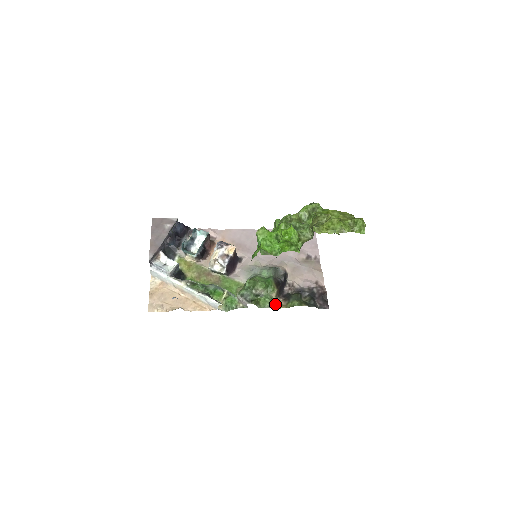
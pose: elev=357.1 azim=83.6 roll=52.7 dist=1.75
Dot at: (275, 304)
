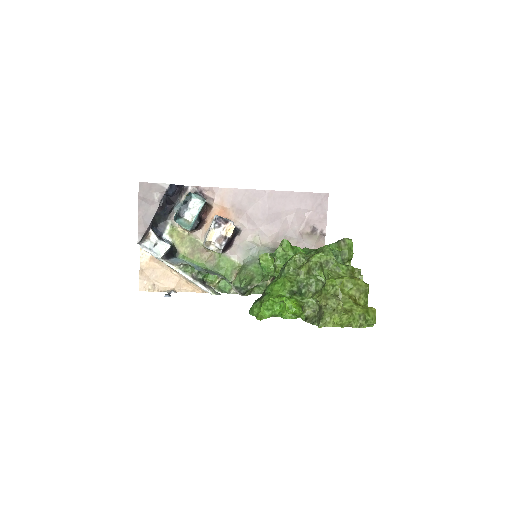
Dot at: occluded
